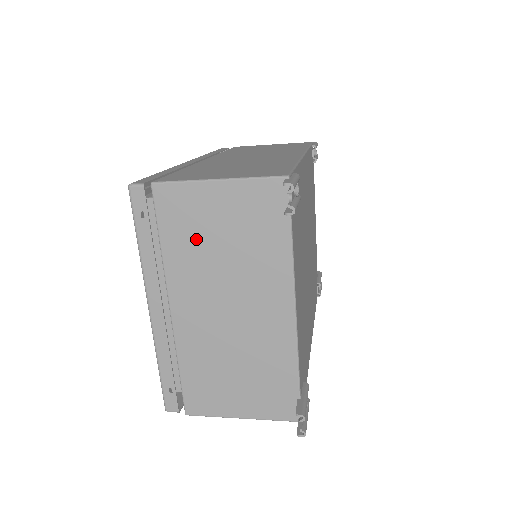
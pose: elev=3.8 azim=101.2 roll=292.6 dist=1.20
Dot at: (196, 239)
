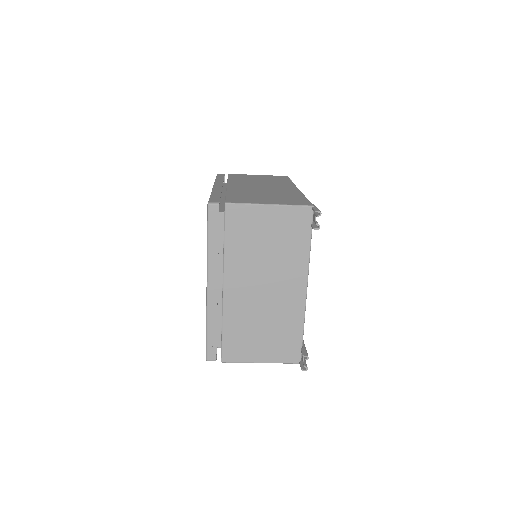
Dot at: (250, 241)
